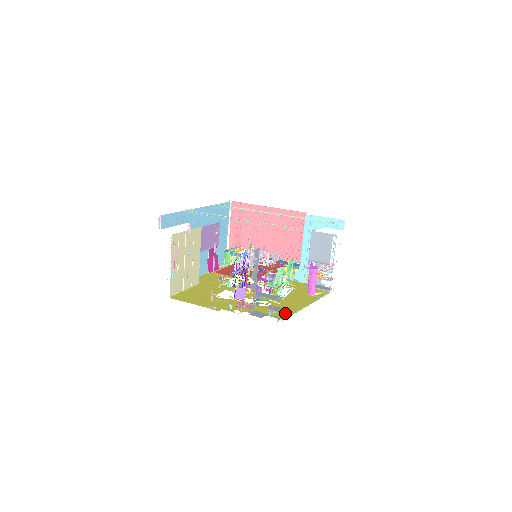
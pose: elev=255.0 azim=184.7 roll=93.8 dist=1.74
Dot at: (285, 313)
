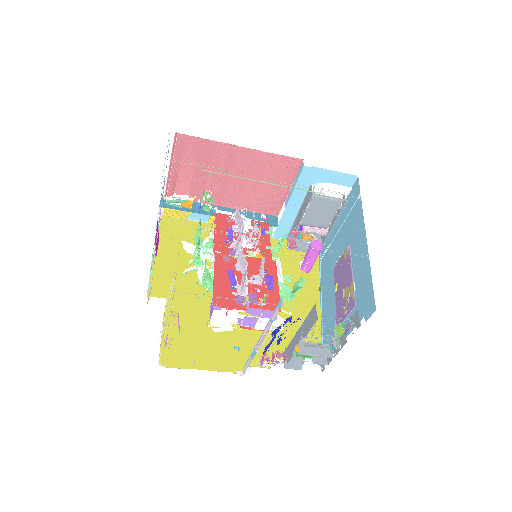
Dot at: (313, 339)
